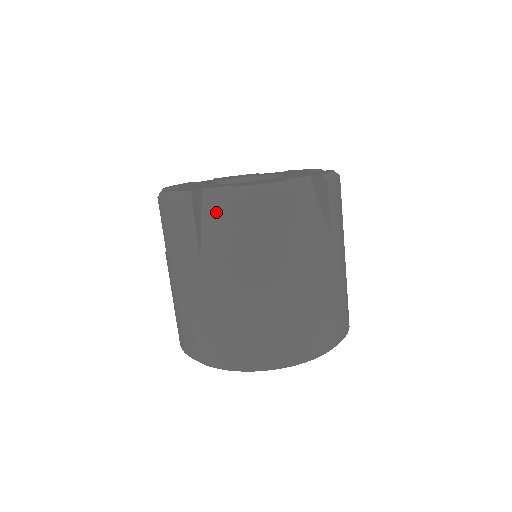
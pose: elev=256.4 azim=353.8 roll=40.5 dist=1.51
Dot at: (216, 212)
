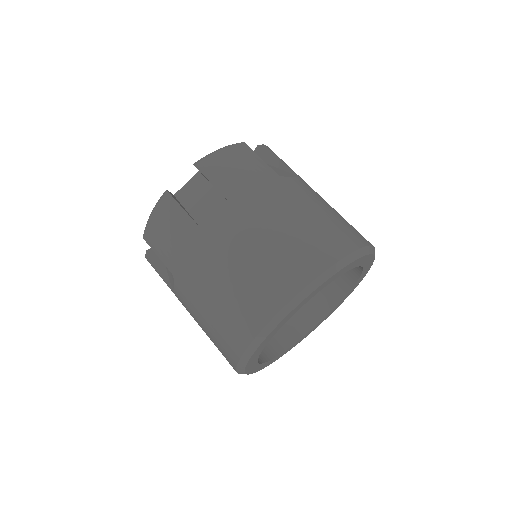
Dot at: occluded
